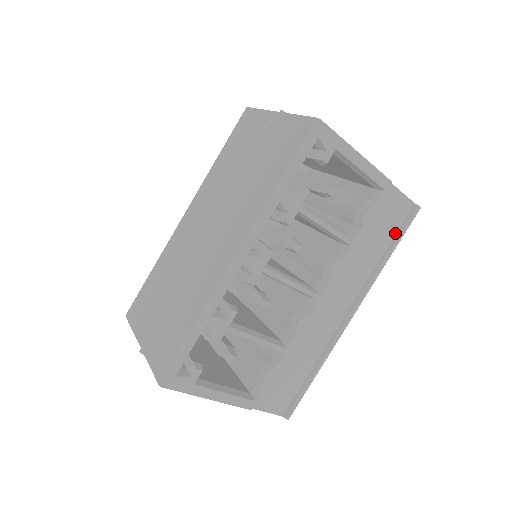
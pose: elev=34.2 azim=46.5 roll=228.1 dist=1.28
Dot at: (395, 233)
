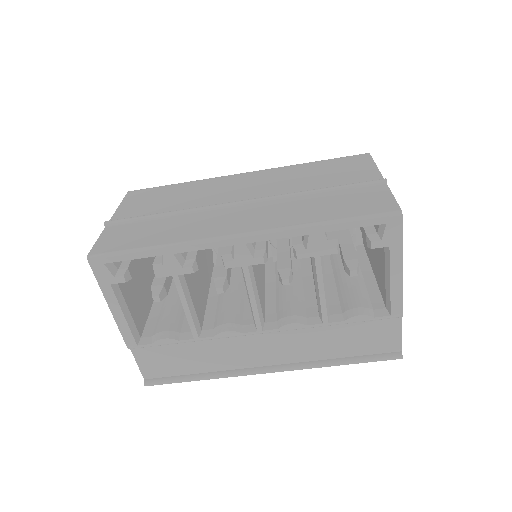
Dot at: (364, 354)
